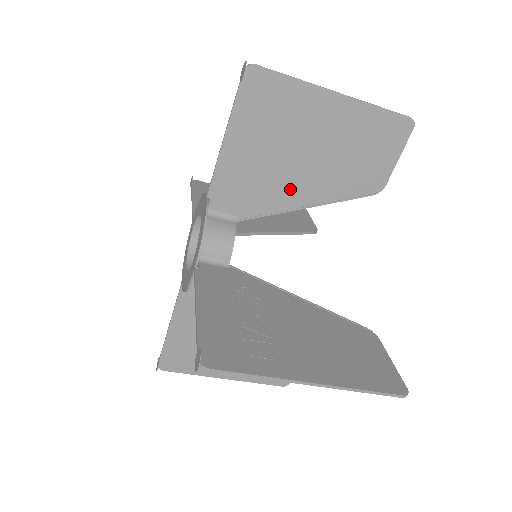
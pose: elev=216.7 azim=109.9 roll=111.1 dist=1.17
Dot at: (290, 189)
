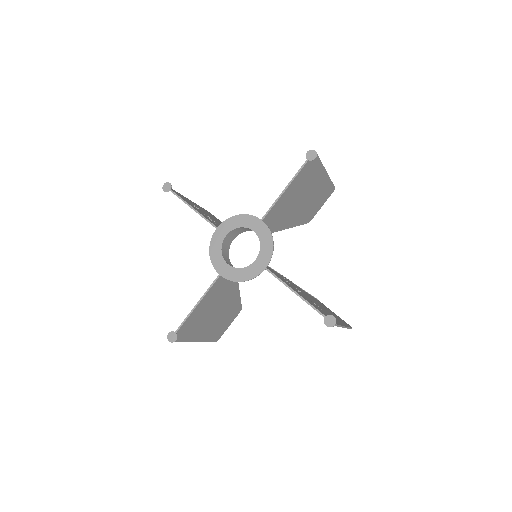
Dot at: (289, 218)
